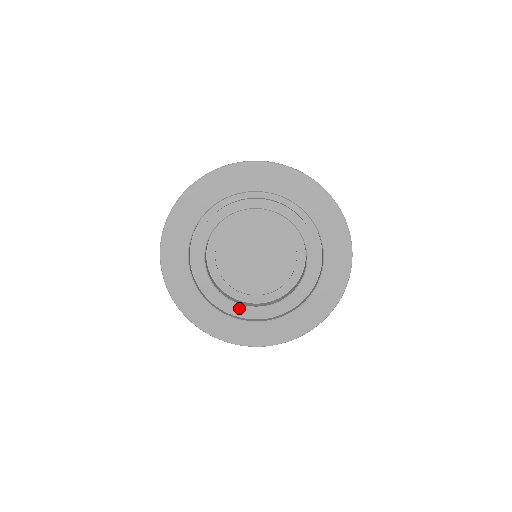
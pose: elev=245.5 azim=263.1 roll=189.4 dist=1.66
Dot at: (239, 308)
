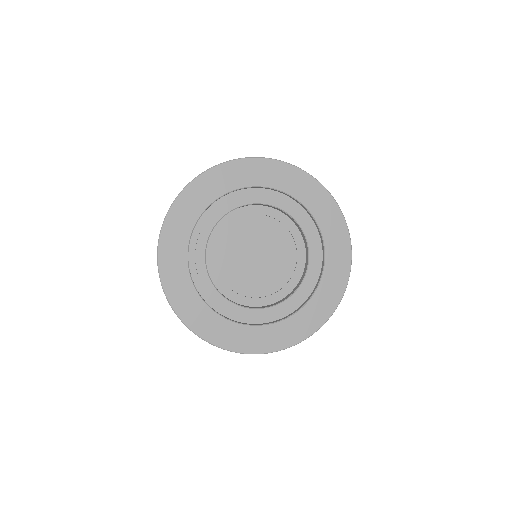
Dot at: (284, 305)
